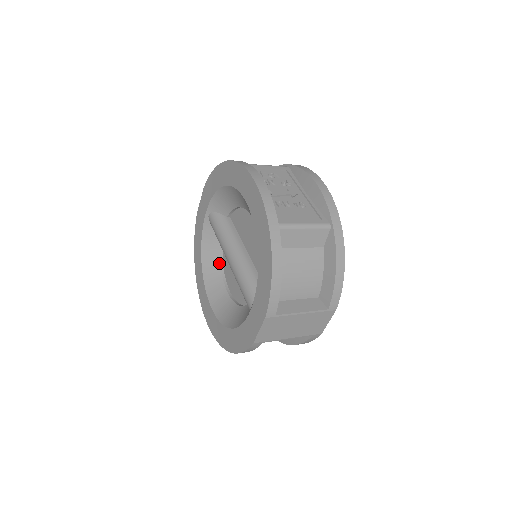
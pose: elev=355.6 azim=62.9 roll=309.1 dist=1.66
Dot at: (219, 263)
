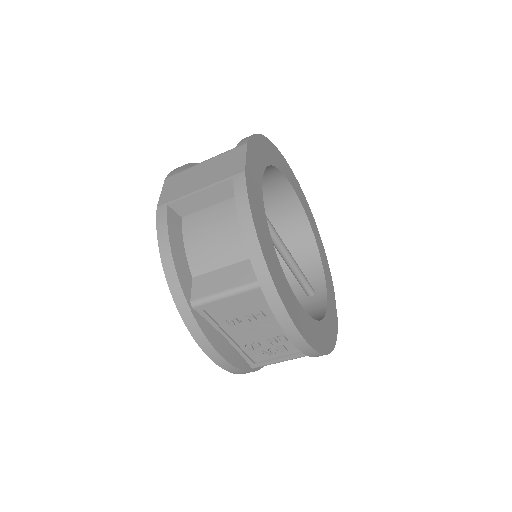
Dot at: occluded
